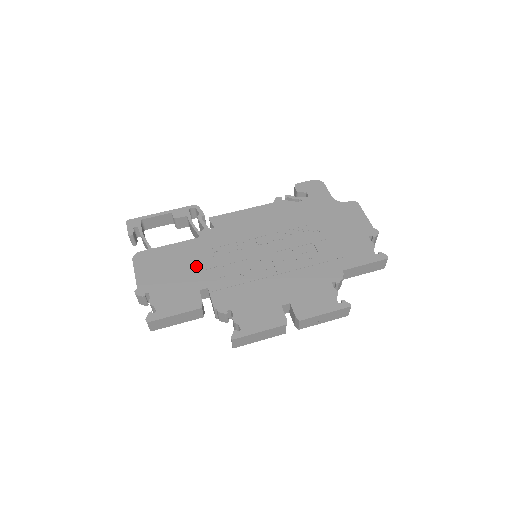
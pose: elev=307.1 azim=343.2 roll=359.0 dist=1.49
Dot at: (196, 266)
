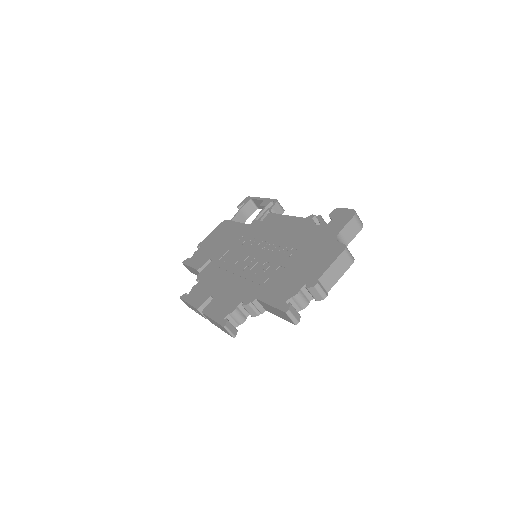
Dot at: (226, 243)
